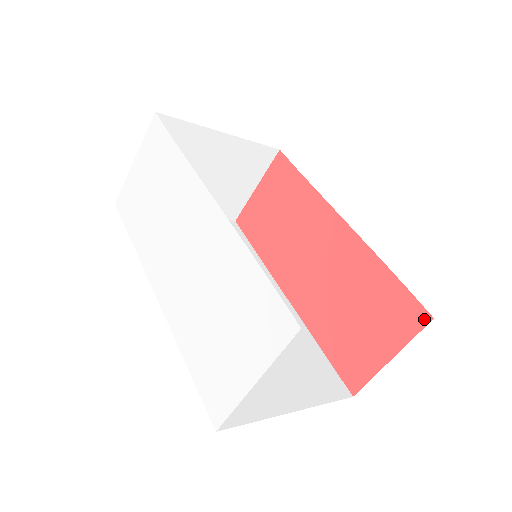
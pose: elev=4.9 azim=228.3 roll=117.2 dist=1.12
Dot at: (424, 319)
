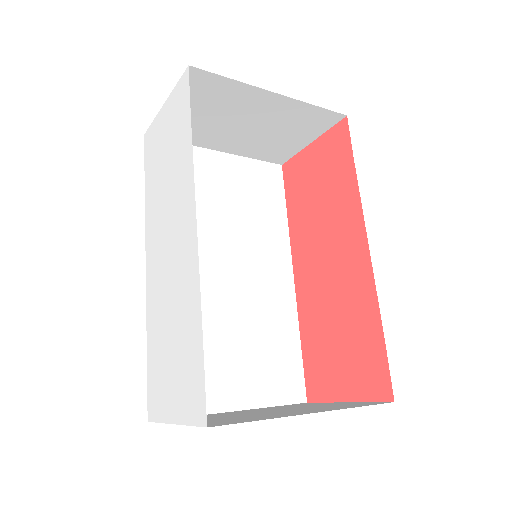
Dot at: (387, 395)
